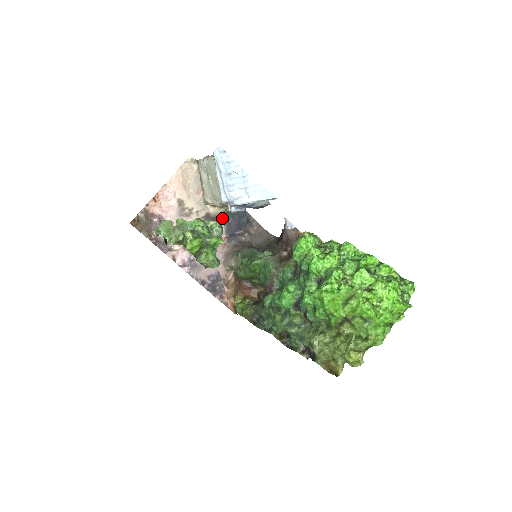
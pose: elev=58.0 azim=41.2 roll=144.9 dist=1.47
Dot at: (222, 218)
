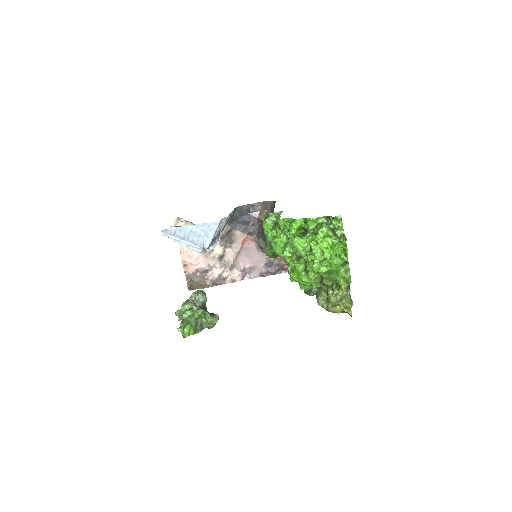
Dot at: (232, 228)
